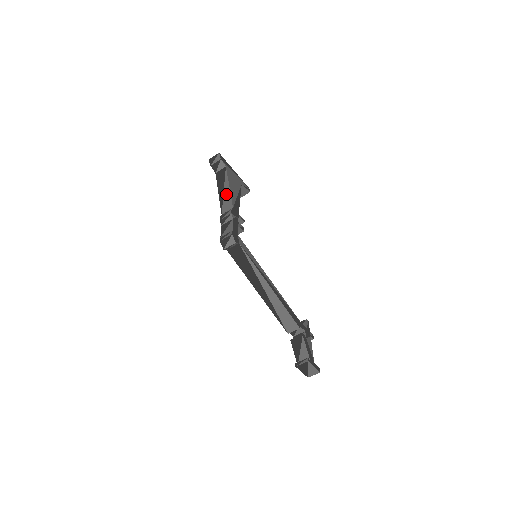
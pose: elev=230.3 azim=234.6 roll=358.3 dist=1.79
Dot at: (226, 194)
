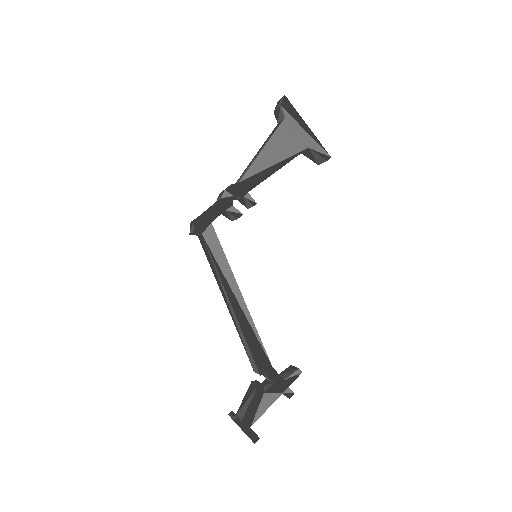
Dot at: (253, 159)
